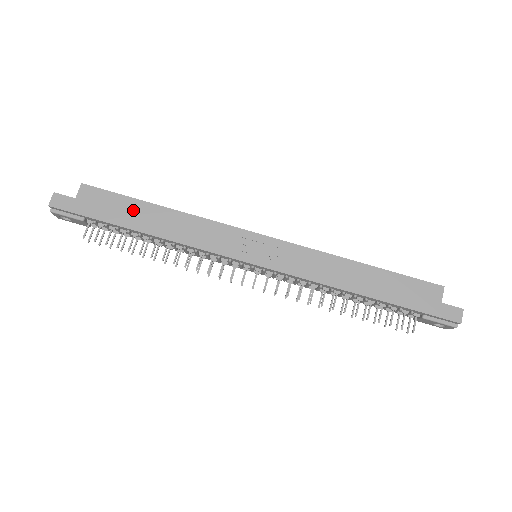
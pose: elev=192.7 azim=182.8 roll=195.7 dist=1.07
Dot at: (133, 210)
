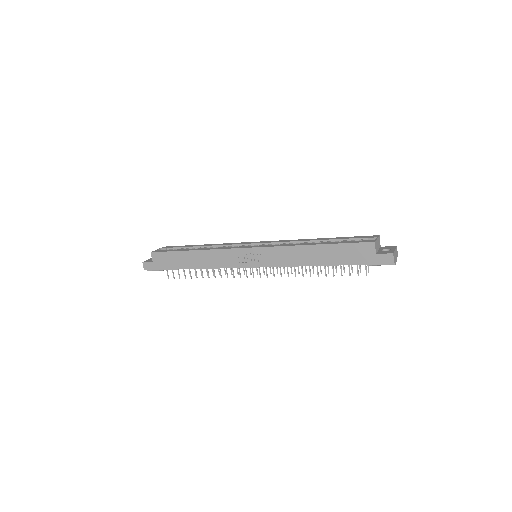
Dot at: (180, 258)
